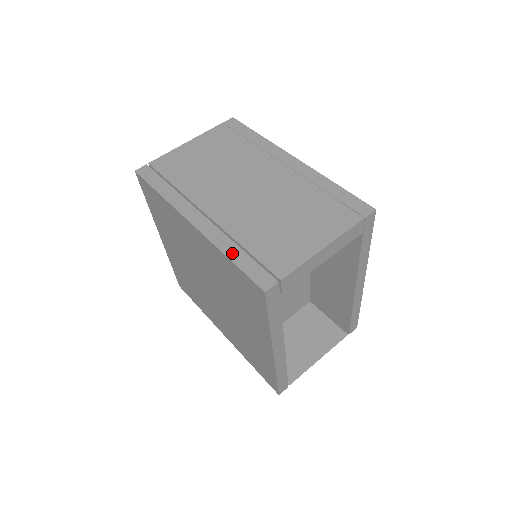
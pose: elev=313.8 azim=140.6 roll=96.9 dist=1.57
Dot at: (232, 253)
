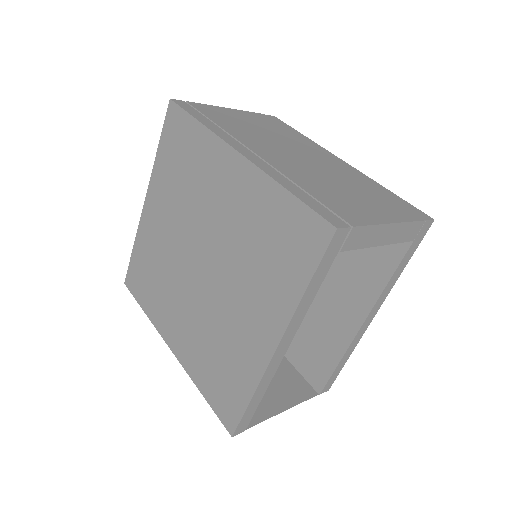
Dot at: (291, 188)
